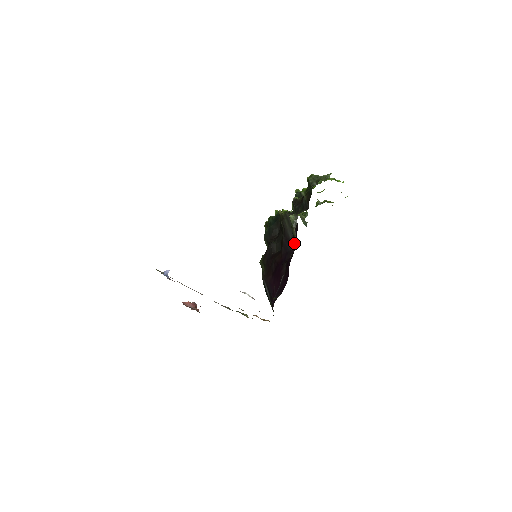
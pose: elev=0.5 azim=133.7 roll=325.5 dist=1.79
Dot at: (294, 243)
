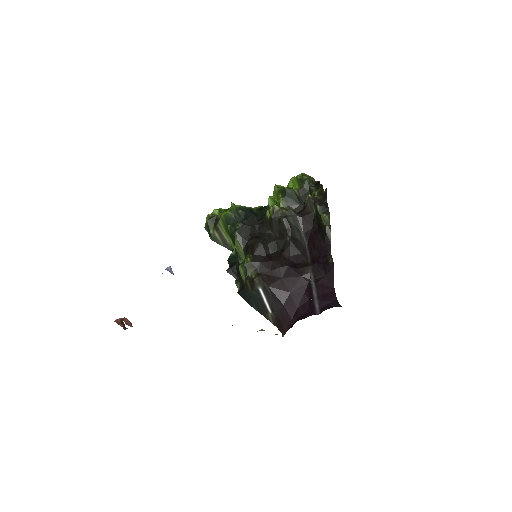
Dot at: occluded
